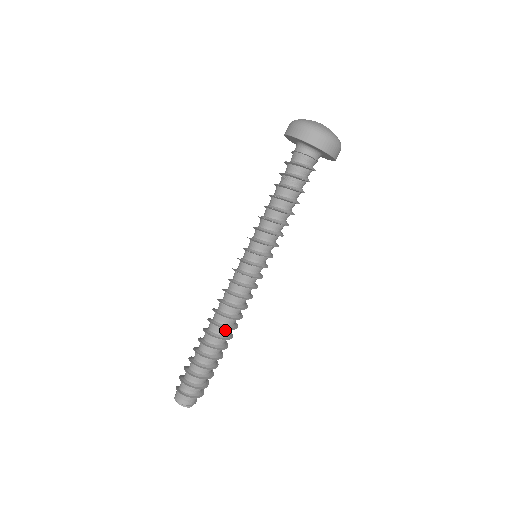
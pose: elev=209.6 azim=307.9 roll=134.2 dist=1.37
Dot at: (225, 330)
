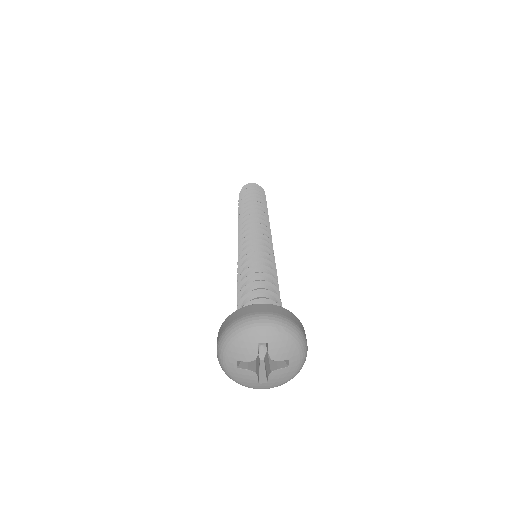
Dot at: occluded
